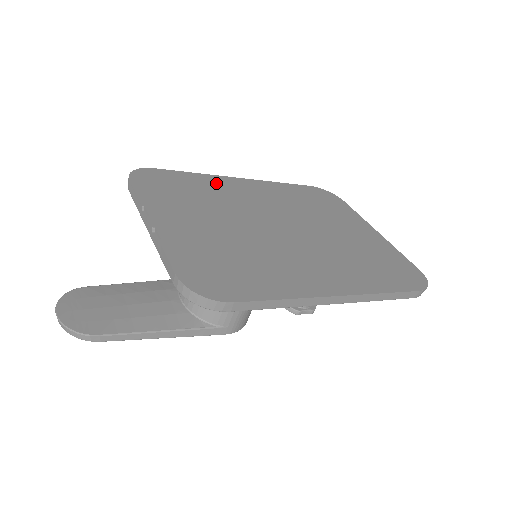
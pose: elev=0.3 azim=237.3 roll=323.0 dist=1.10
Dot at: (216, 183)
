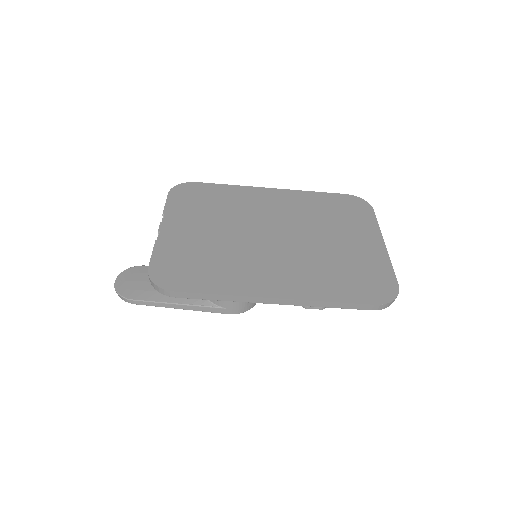
Dot at: (242, 194)
